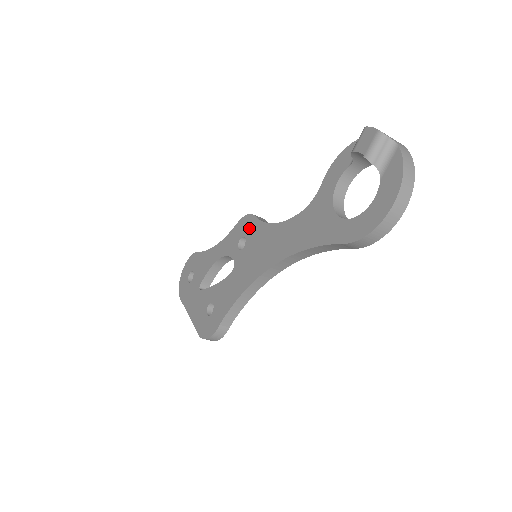
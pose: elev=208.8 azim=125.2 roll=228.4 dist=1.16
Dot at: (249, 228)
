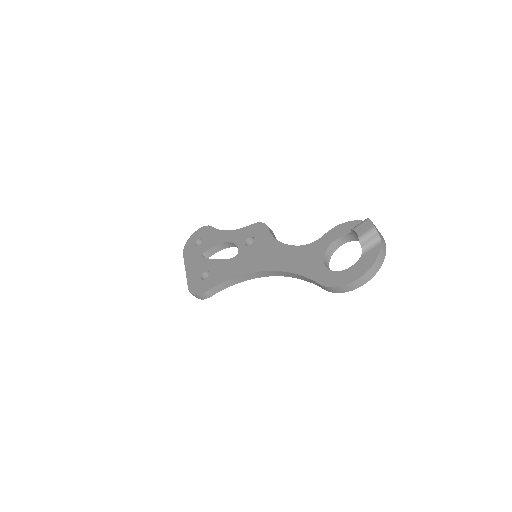
Dot at: (260, 234)
